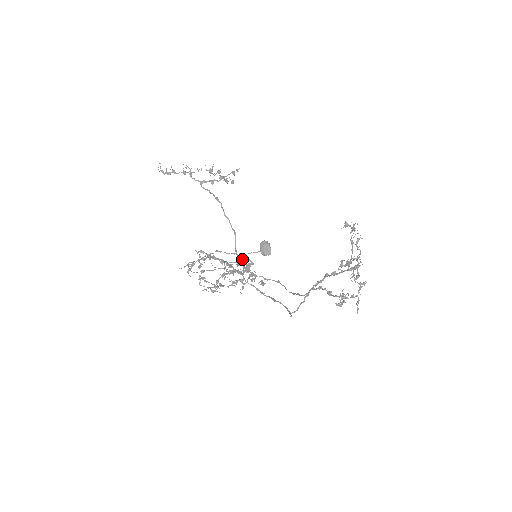
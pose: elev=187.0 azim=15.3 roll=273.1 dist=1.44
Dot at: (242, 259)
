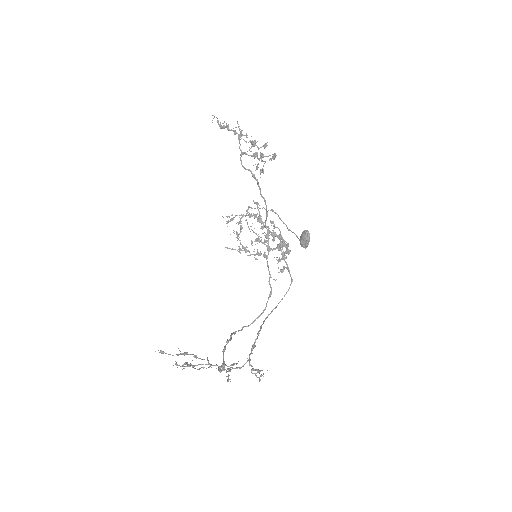
Dot at: (273, 238)
